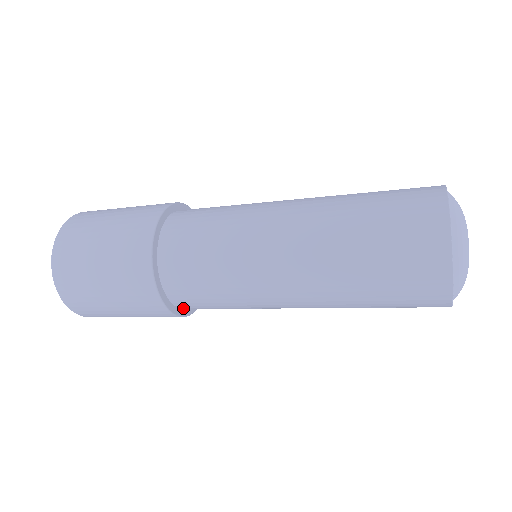
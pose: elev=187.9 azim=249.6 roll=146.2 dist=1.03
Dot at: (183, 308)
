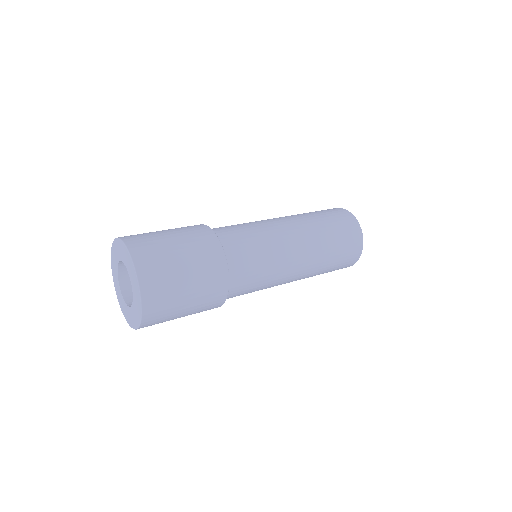
Dot at: occluded
